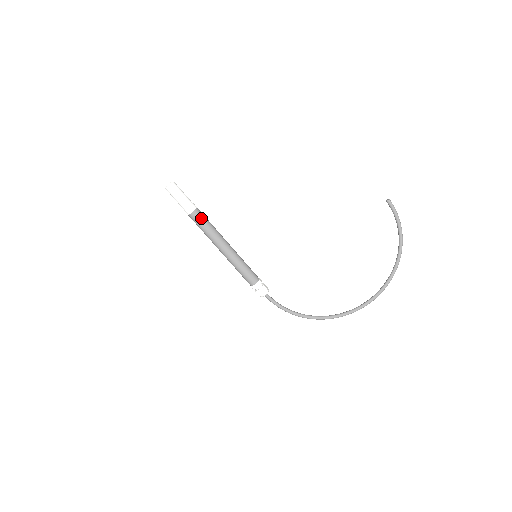
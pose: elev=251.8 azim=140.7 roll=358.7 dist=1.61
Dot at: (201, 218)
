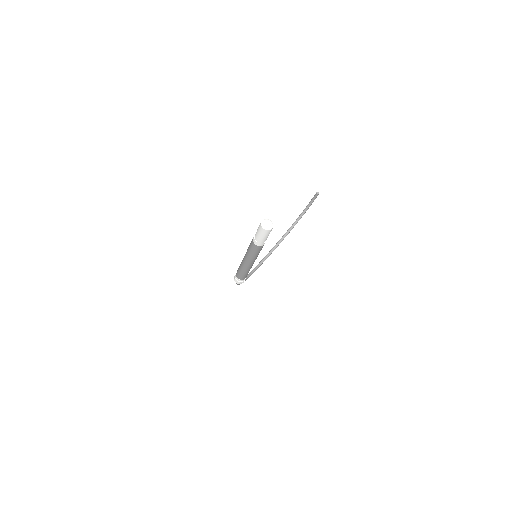
Dot at: occluded
